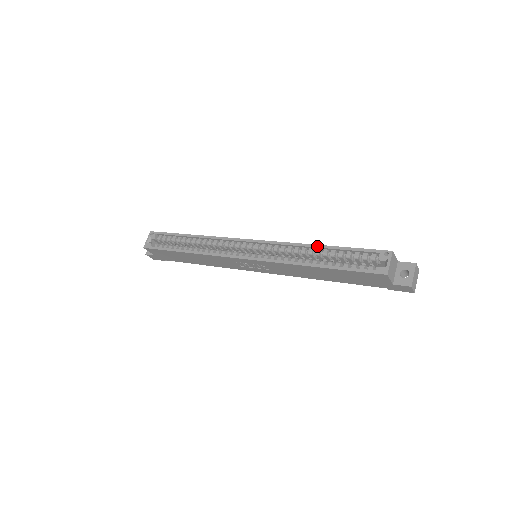
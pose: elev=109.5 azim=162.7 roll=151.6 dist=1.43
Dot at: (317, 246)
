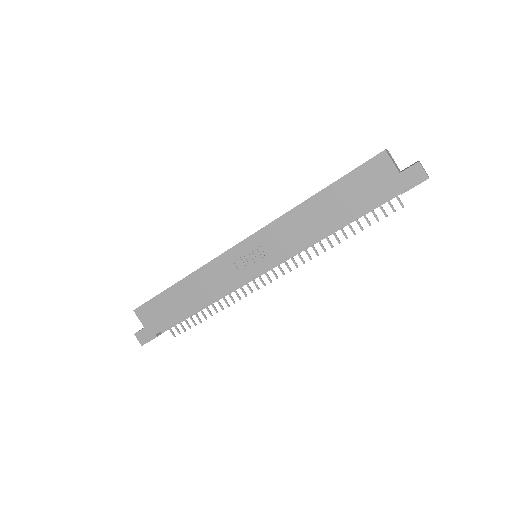
Dot at: occluded
